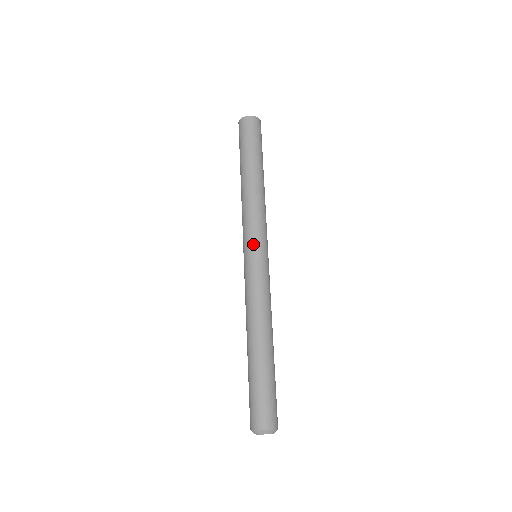
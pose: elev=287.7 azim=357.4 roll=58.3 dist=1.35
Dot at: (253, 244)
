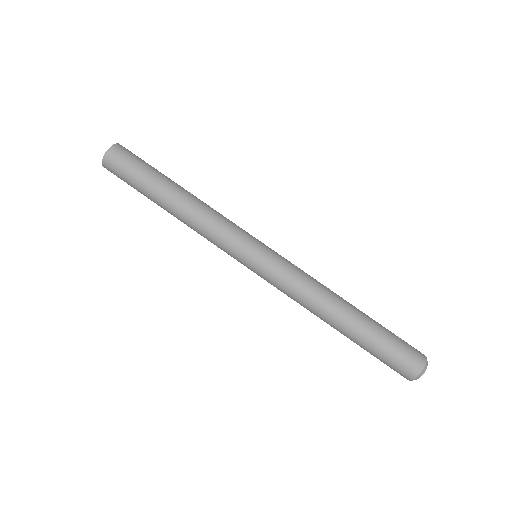
Dot at: (253, 241)
